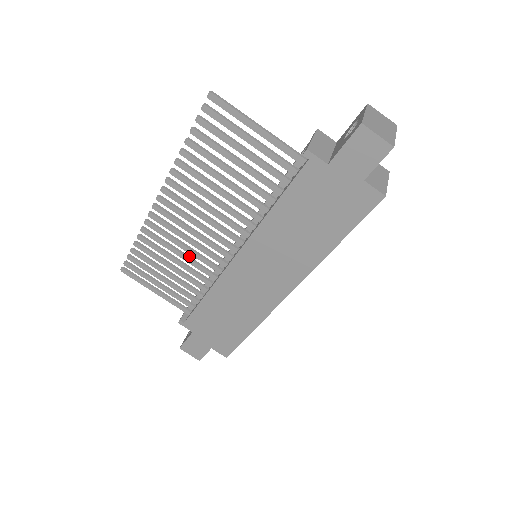
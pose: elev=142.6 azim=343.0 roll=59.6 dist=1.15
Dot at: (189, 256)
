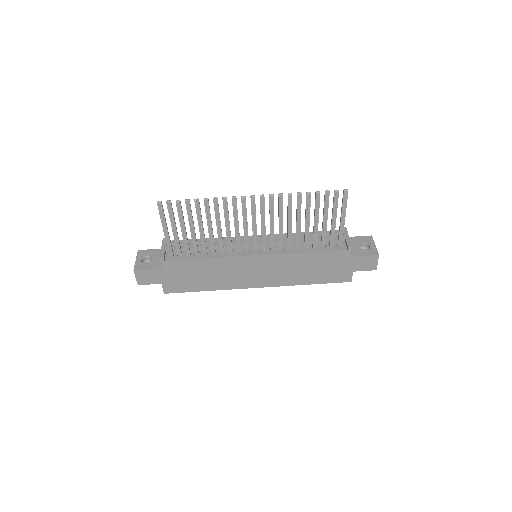
Dot at: occluded
